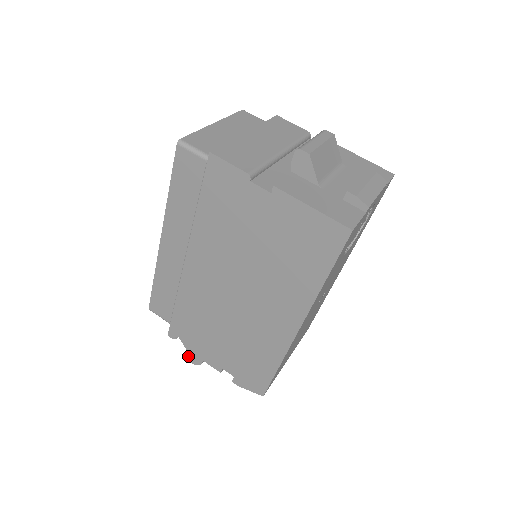
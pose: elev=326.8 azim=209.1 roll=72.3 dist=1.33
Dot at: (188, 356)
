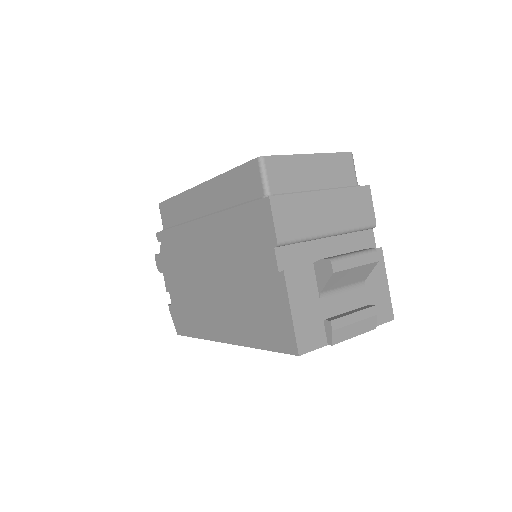
Dot at: (157, 259)
